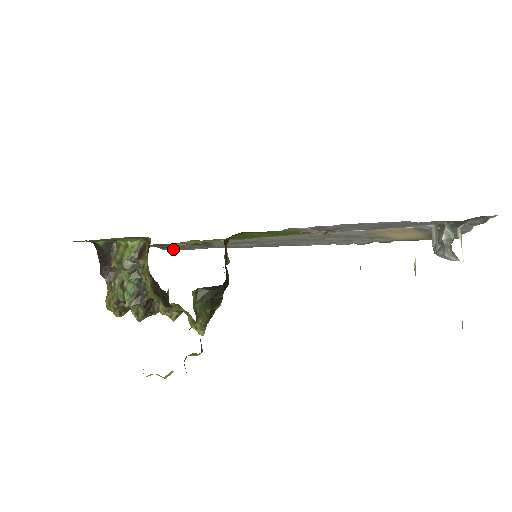
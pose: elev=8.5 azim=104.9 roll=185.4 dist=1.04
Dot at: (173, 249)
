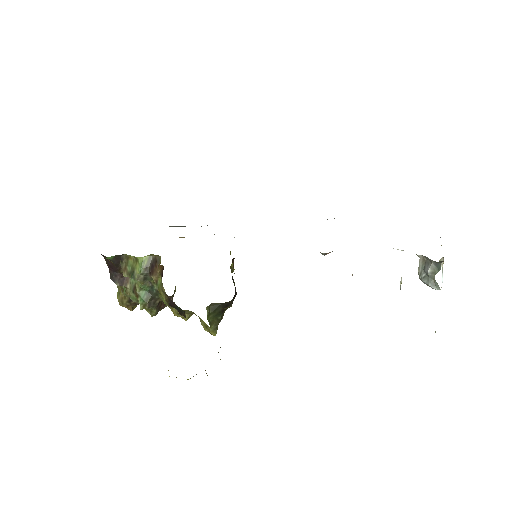
Dot at: occluded
